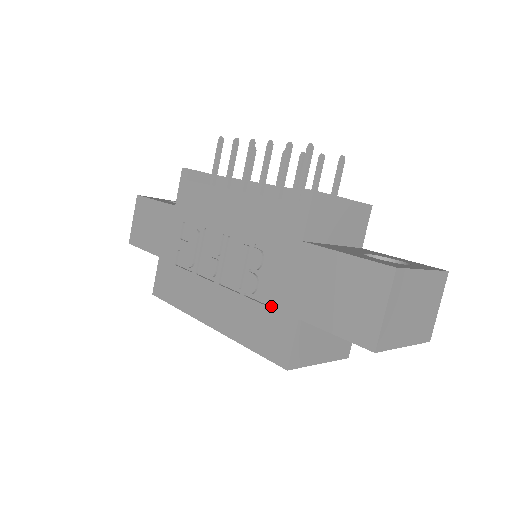
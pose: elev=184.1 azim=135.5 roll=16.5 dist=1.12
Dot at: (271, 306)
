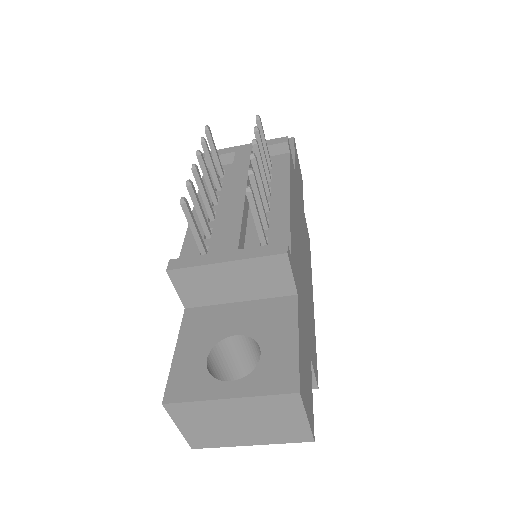
Dot at: occluded
